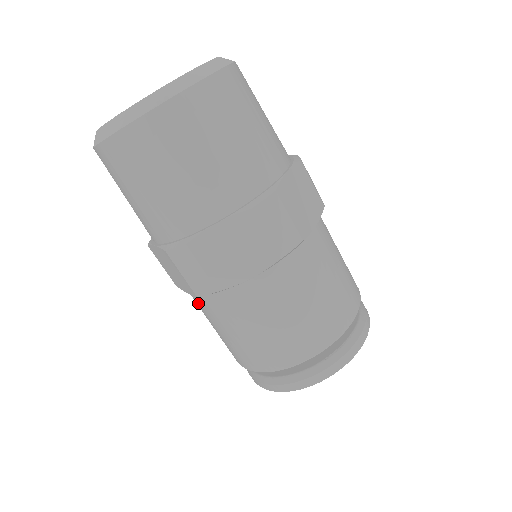
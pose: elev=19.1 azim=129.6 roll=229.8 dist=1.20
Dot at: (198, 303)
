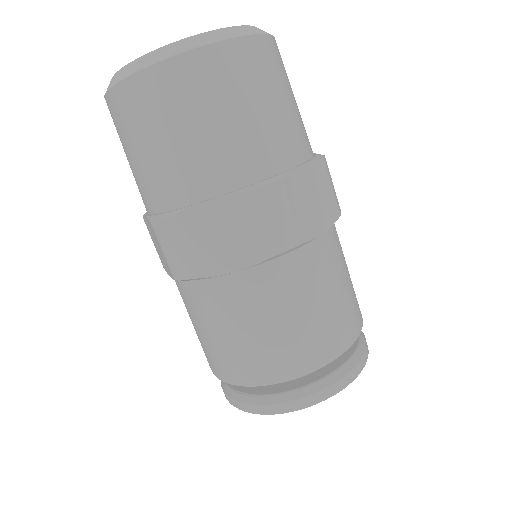
Dot at: occluded
